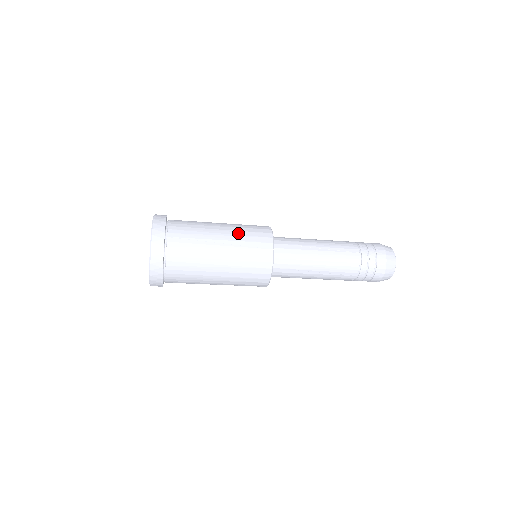
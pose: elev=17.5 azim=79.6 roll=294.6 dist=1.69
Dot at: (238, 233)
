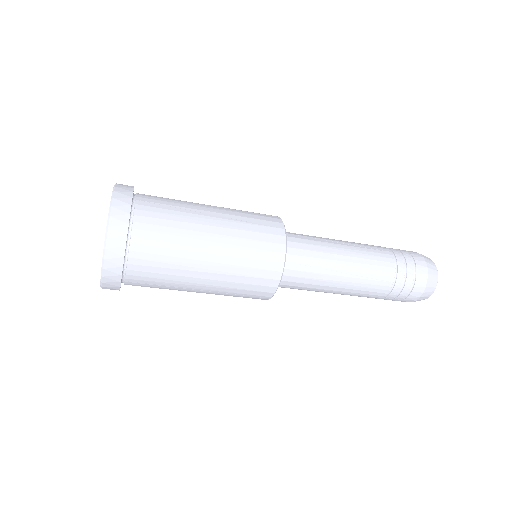
Dot at: (234, 210)
